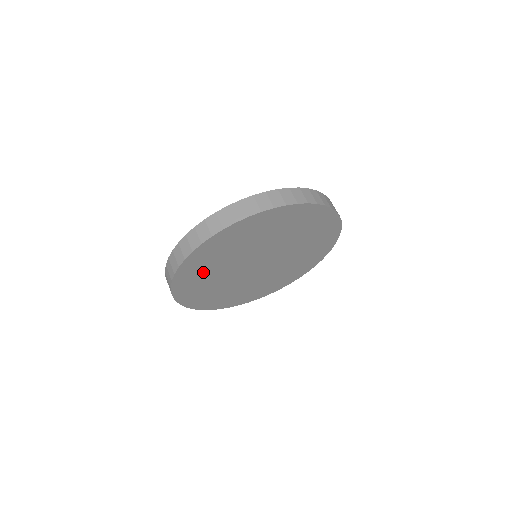
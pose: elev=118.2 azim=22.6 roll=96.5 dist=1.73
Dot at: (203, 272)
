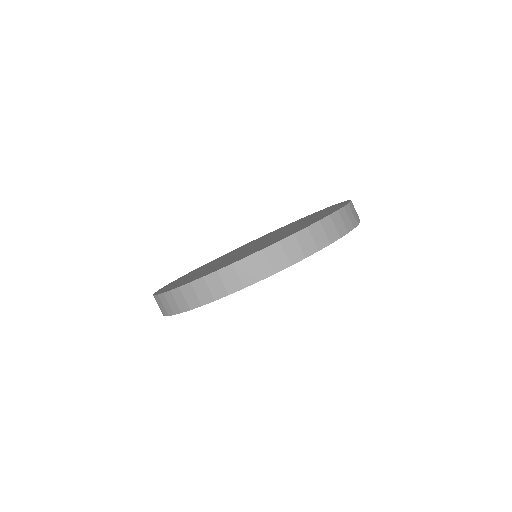
Dot at: occluded
